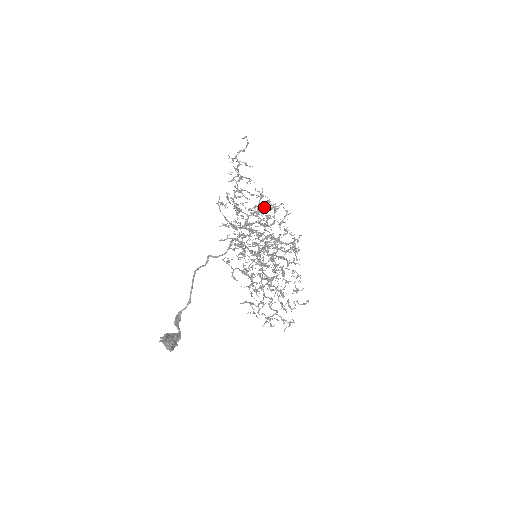
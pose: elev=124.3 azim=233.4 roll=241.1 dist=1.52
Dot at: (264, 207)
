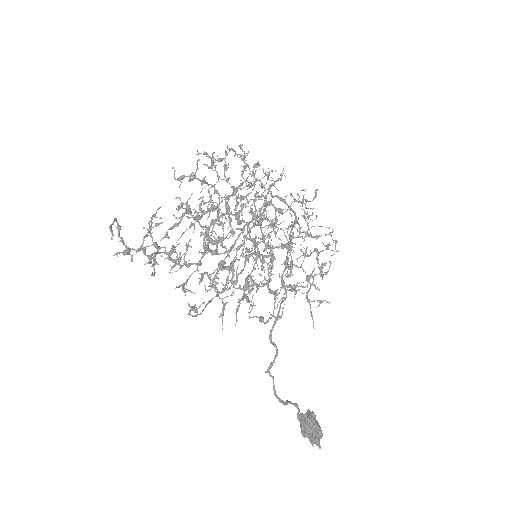
Dot at: (200, 208)
